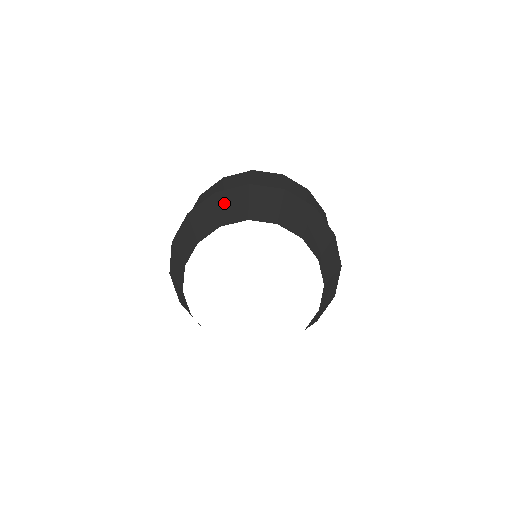
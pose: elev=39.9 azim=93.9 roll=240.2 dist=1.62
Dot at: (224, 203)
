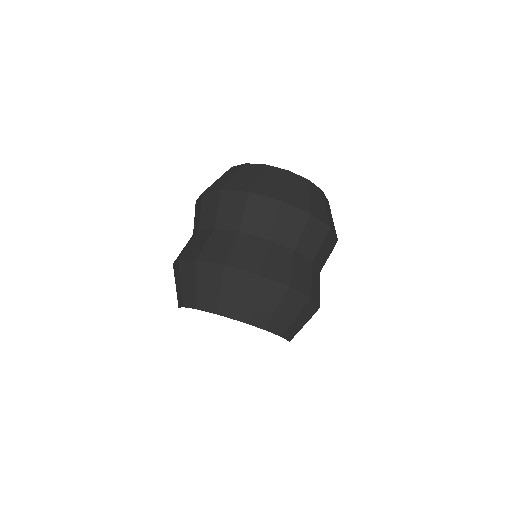
Dot at: (258, 296)
